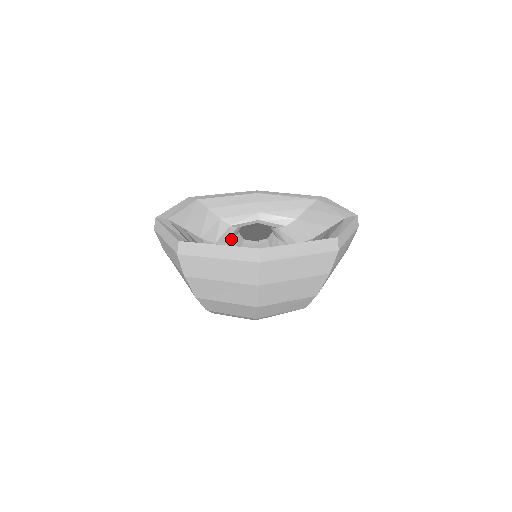
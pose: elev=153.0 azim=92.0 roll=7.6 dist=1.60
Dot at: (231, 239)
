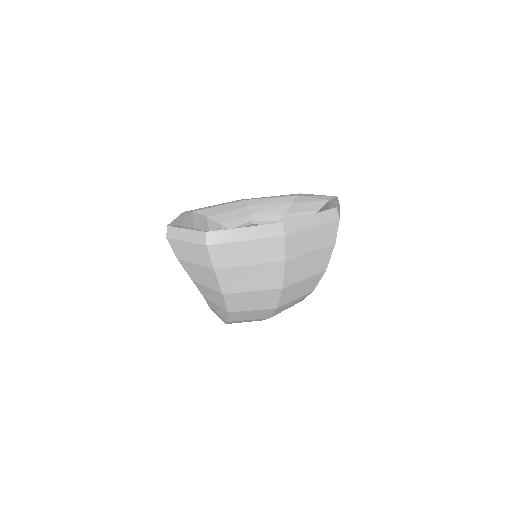
Dot at: occluded
